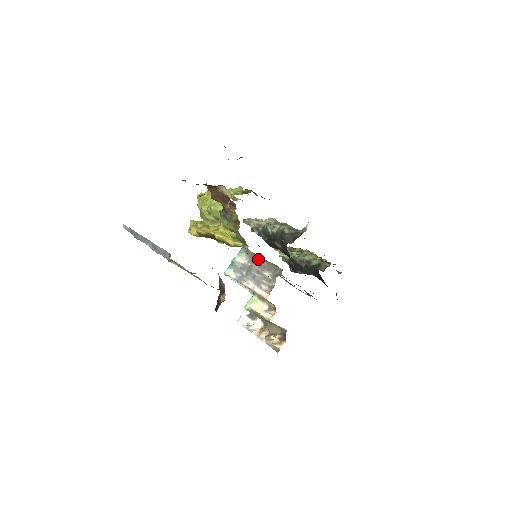
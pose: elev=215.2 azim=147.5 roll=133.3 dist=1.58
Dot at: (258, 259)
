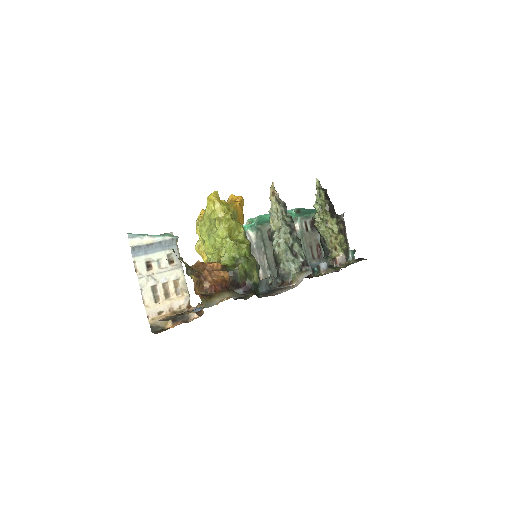
Dot at: (261, 252)
